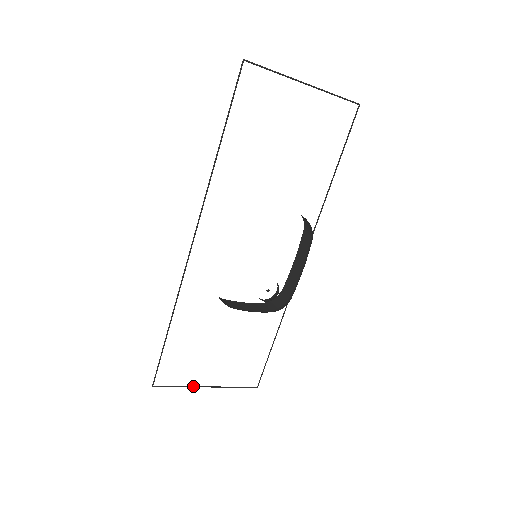
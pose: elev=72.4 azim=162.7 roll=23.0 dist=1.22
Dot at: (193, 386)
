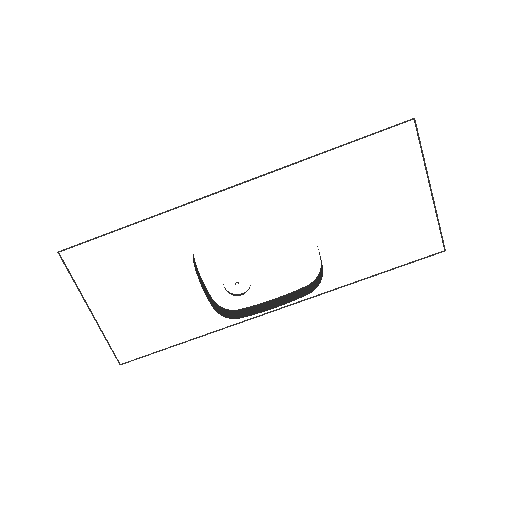
Dot at: occluded
